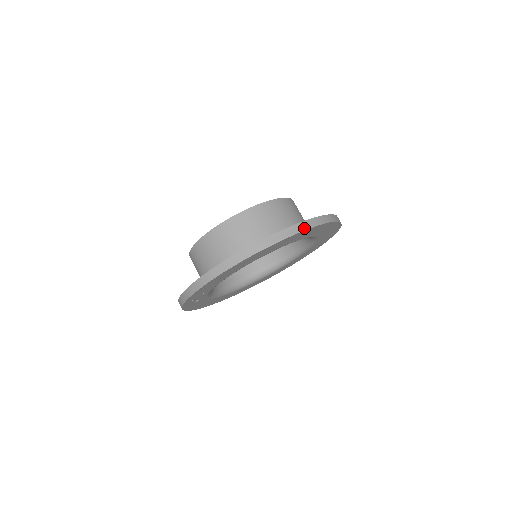
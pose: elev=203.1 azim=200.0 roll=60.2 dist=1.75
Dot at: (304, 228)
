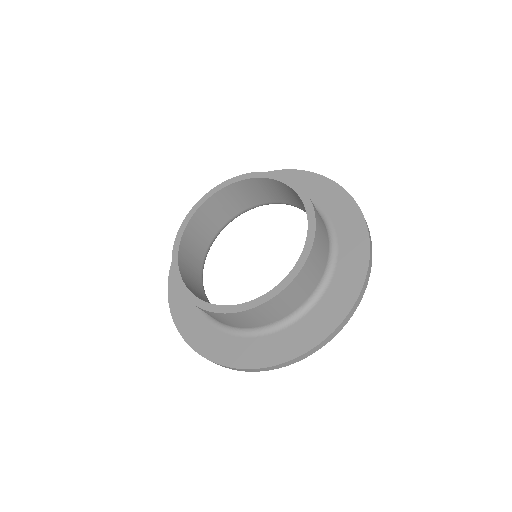
Dot at: occluded
